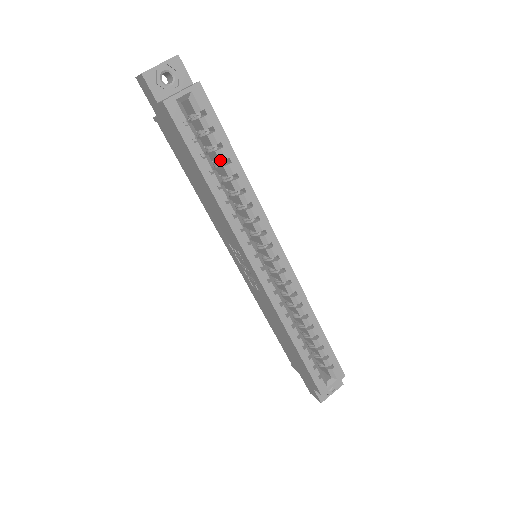
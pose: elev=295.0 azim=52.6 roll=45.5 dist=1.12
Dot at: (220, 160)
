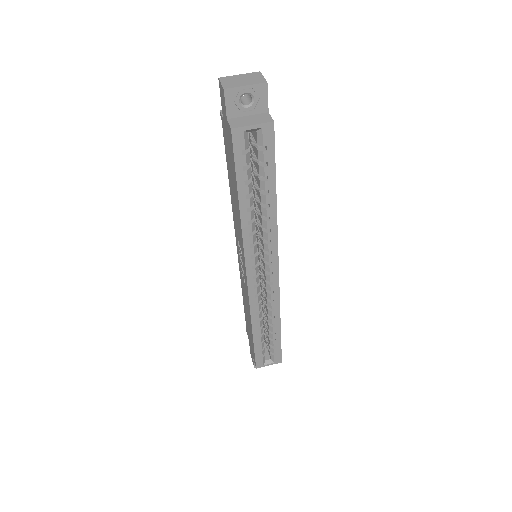
Dot at: (260, 188)
